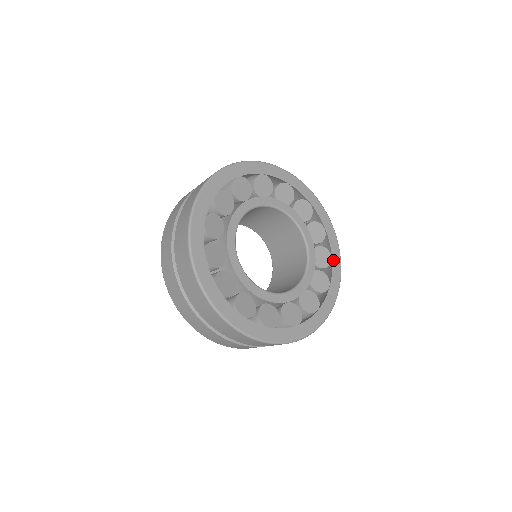
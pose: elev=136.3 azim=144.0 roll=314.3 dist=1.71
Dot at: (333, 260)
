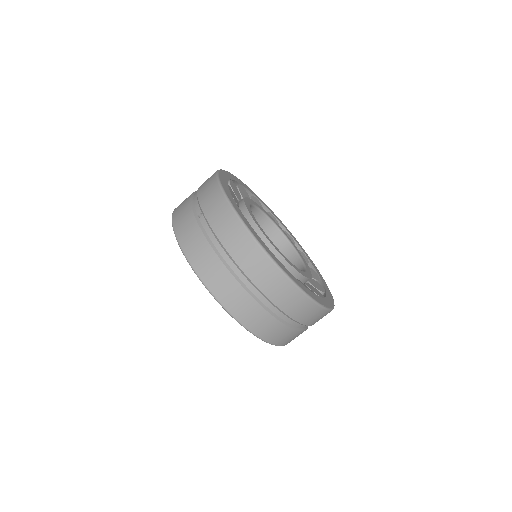
Dot at: (321, 278)
